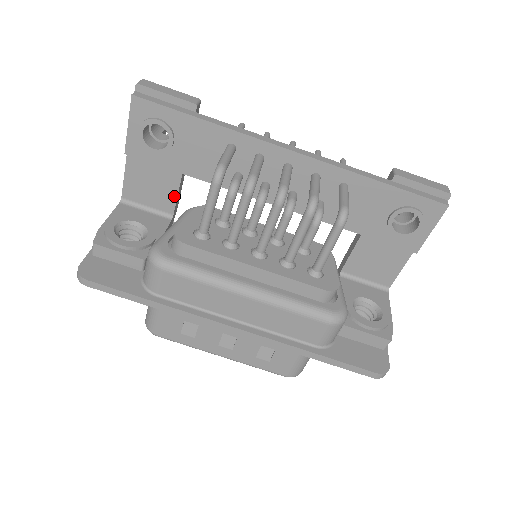
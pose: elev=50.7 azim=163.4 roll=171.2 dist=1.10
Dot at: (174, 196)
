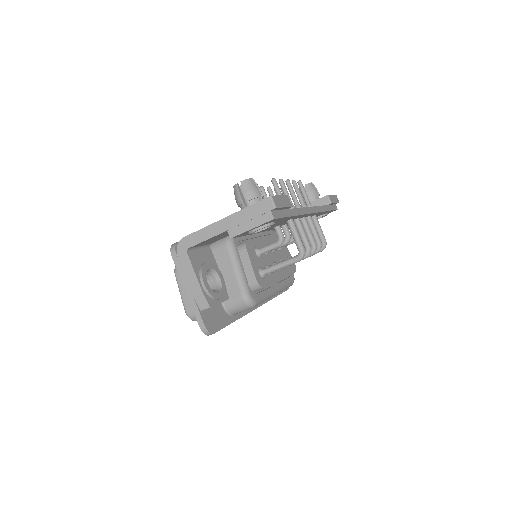
Dot at: (224, 237)
